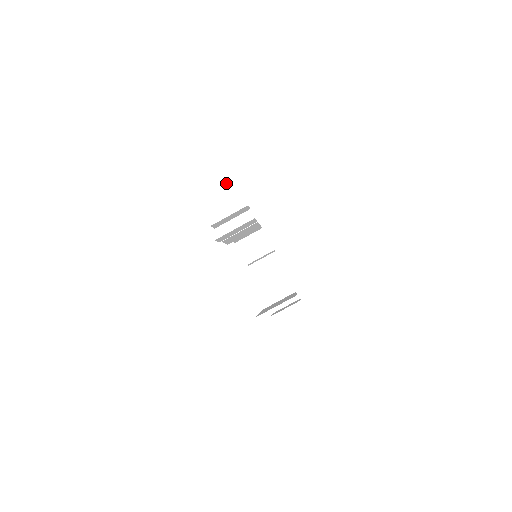
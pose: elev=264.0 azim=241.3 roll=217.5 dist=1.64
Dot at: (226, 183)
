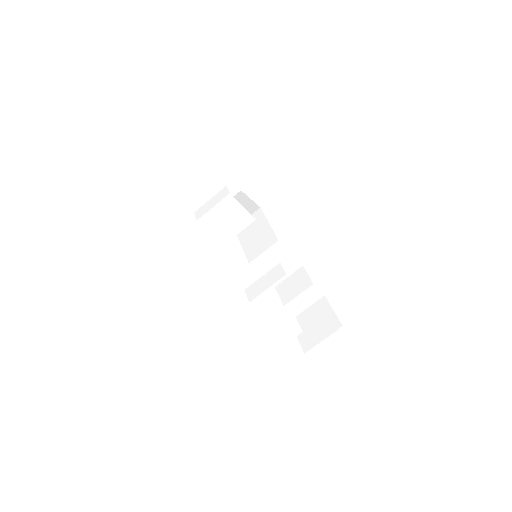
Dot at: (254, 217)
